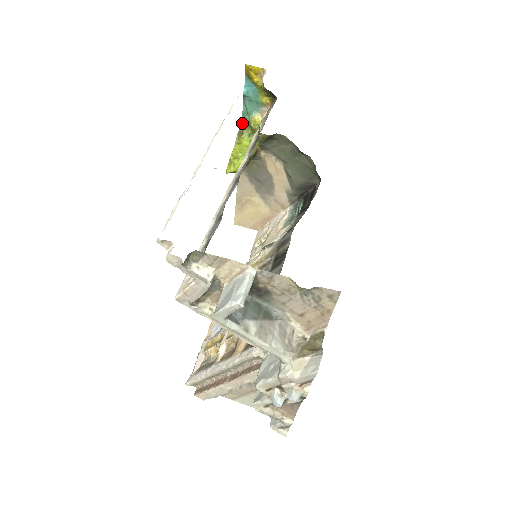
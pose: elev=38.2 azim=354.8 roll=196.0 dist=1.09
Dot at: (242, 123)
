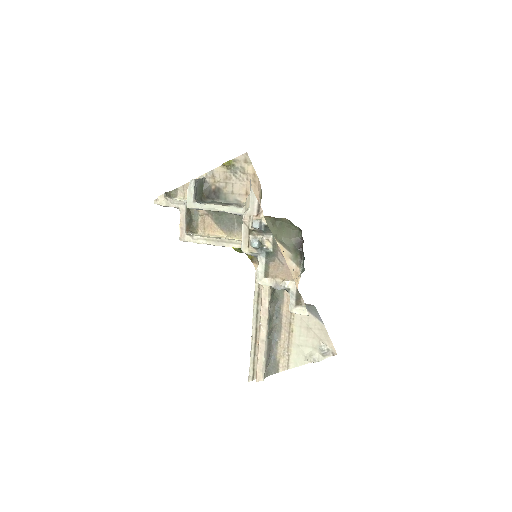
Dot at: occluded
